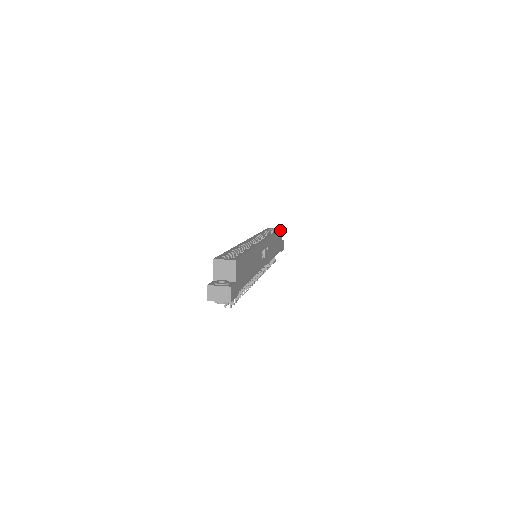
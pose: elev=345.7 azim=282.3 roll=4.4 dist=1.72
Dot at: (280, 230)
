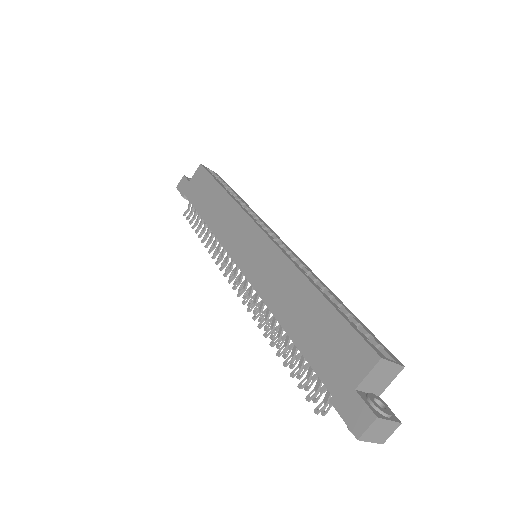
Dot at: occluded
